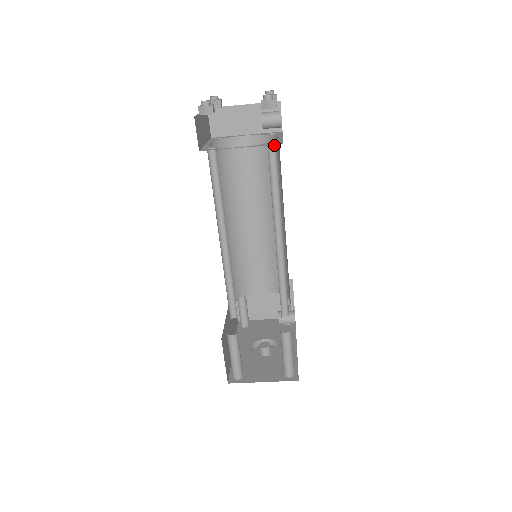
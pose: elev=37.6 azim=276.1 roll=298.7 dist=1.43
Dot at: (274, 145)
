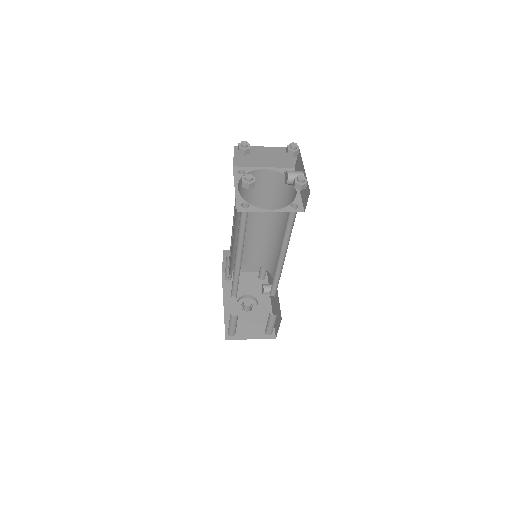
Dot at: (295, 205)
